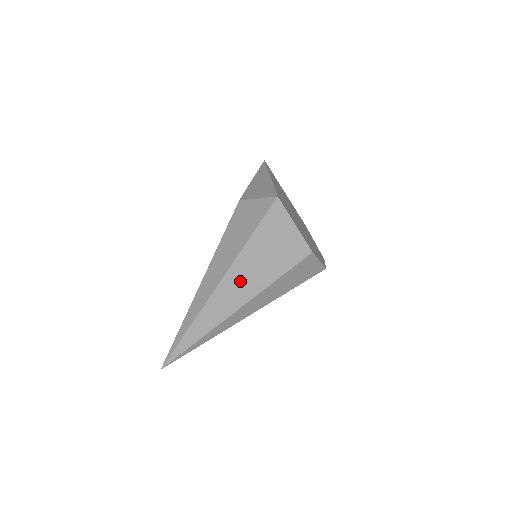
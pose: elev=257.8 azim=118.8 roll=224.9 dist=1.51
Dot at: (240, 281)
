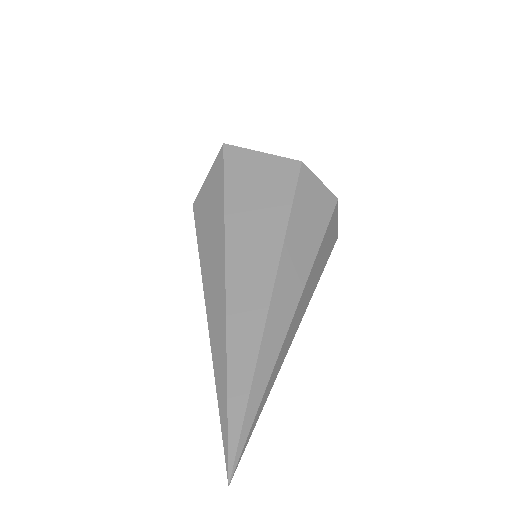
Dot at: (249, 244)
